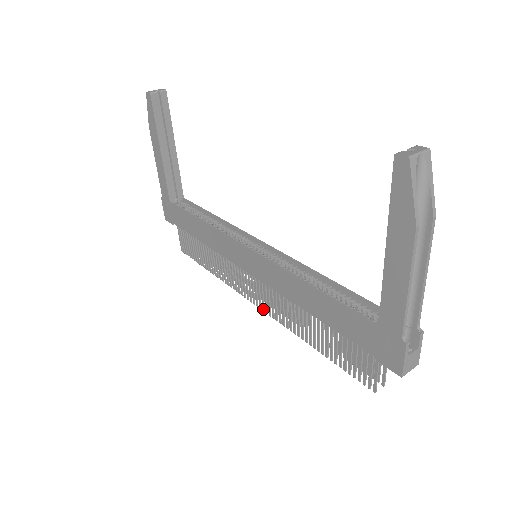
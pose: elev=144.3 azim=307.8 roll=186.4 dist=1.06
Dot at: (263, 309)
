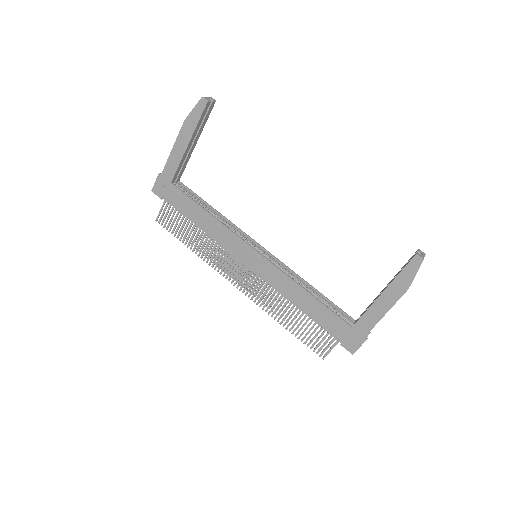
Dot at: (244, 291)
